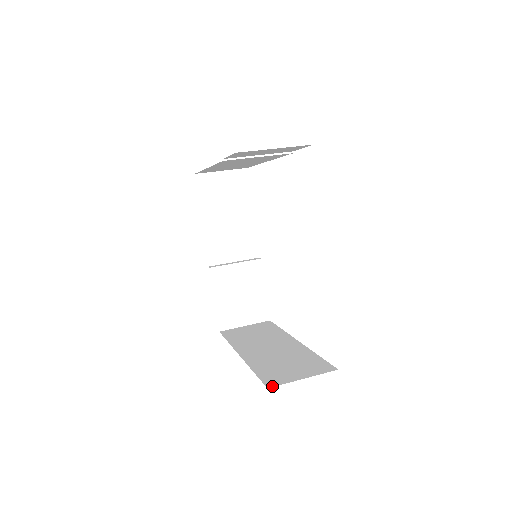
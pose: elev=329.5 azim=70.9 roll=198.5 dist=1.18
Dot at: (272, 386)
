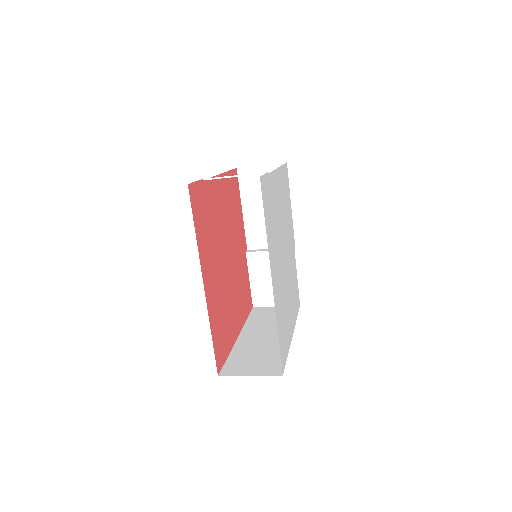
Dot at: (223, 375)
